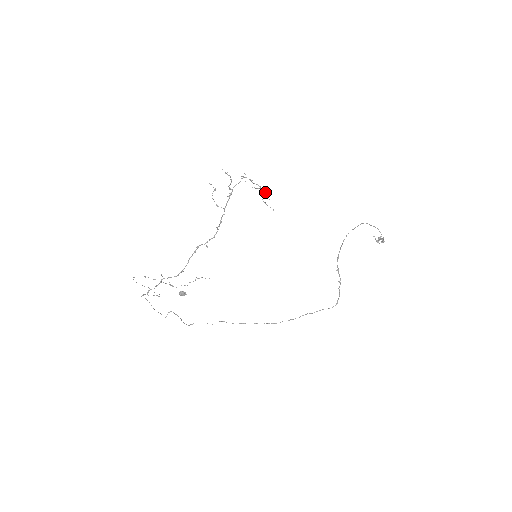
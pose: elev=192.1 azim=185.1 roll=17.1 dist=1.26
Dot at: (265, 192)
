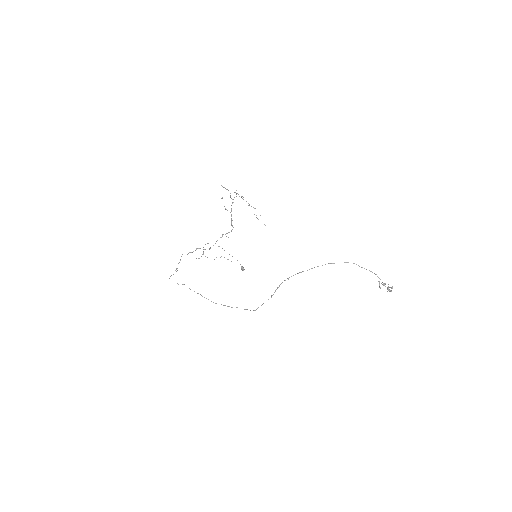
Dot at: occluded
